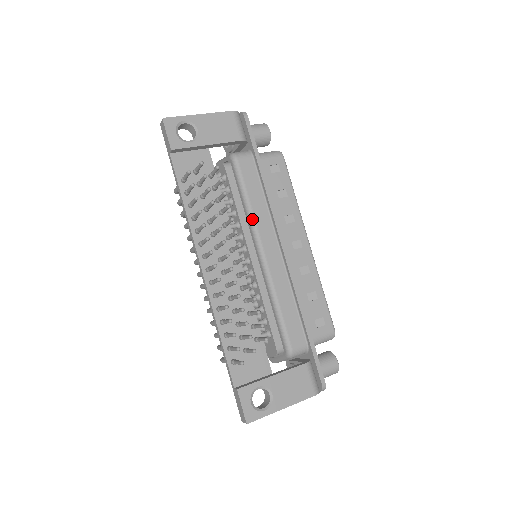
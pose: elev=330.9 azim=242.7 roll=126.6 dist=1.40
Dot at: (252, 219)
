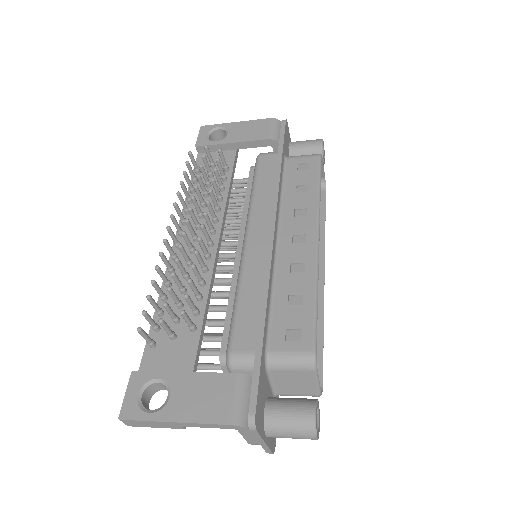
Dot at: (250, 206)
